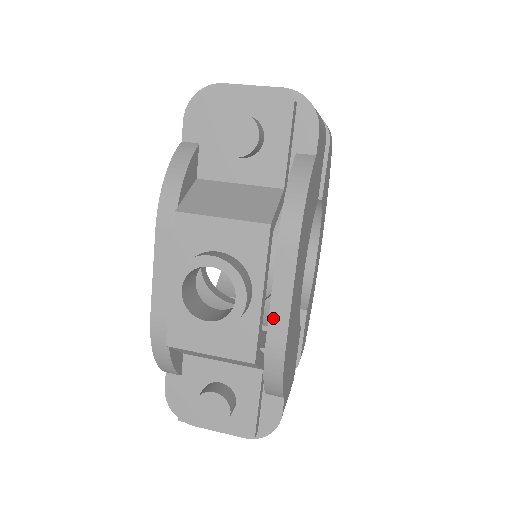
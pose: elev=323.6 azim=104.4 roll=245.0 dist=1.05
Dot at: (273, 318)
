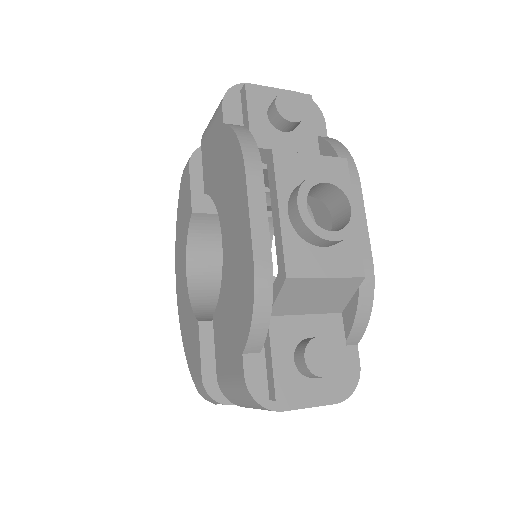
Dot at: occluded
